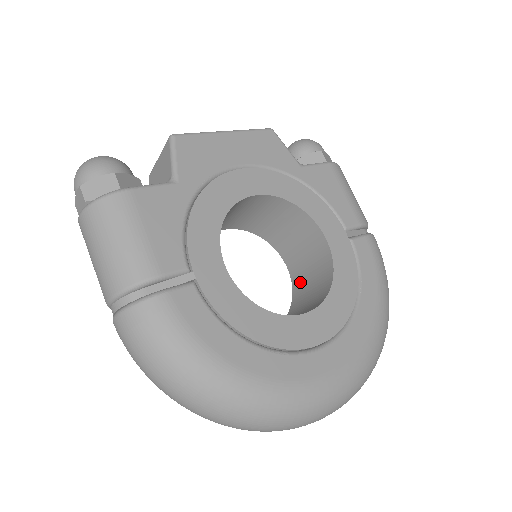
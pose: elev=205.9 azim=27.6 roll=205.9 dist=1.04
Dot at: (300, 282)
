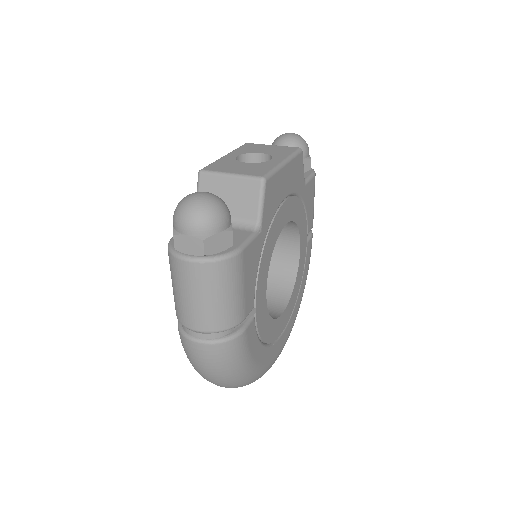
Dot at: occluded
